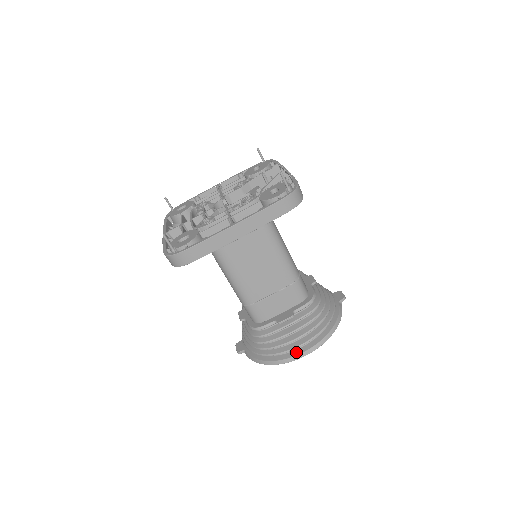
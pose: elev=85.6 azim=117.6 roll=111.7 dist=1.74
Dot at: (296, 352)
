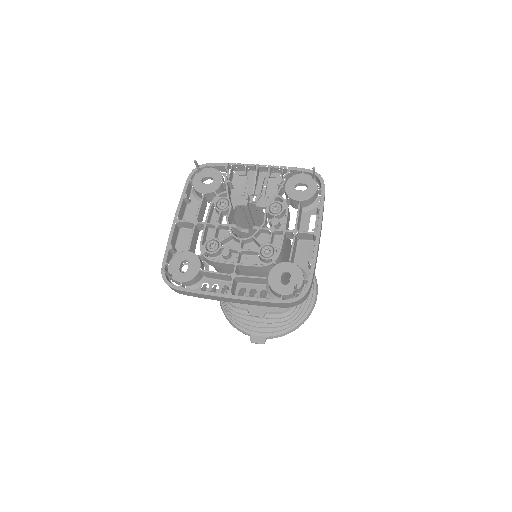
Dot at: (312, 299)
